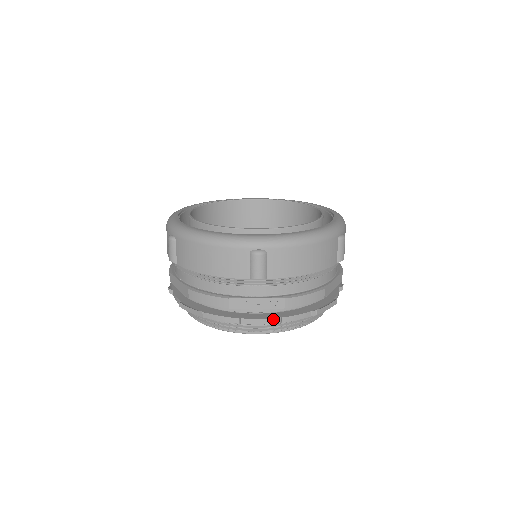
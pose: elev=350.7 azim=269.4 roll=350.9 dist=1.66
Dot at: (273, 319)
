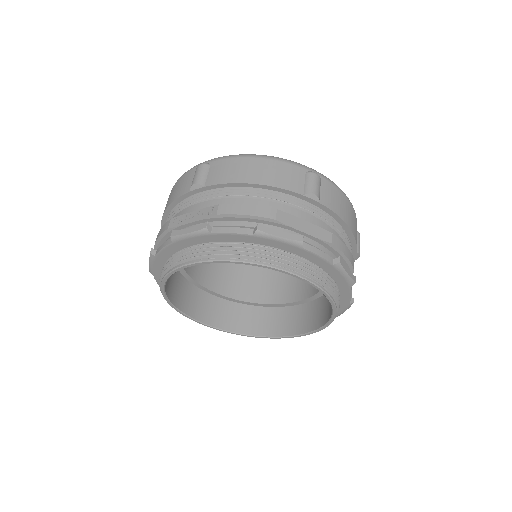
Dot at: (200, 225)
